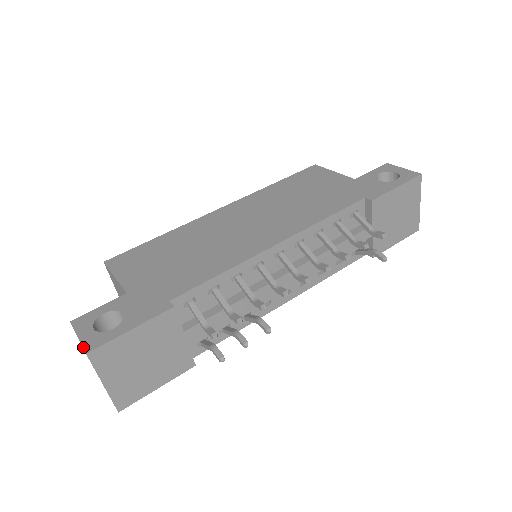
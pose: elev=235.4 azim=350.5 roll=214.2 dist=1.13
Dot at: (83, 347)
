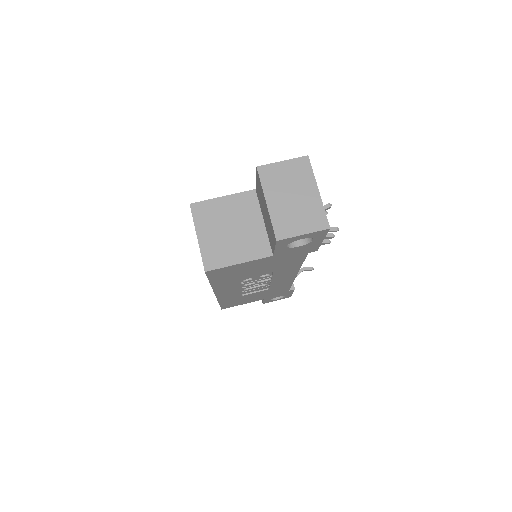
Dot at: (299, 157)
